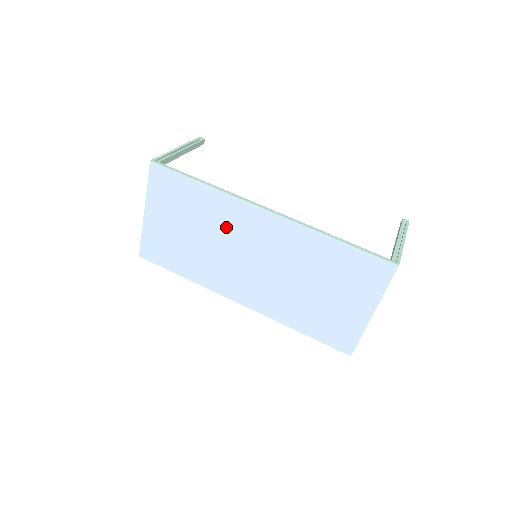
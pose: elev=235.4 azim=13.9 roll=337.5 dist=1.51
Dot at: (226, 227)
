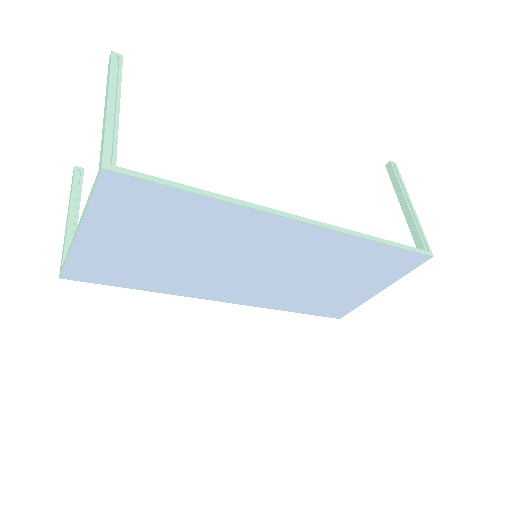
Dot at: (230, 240)
